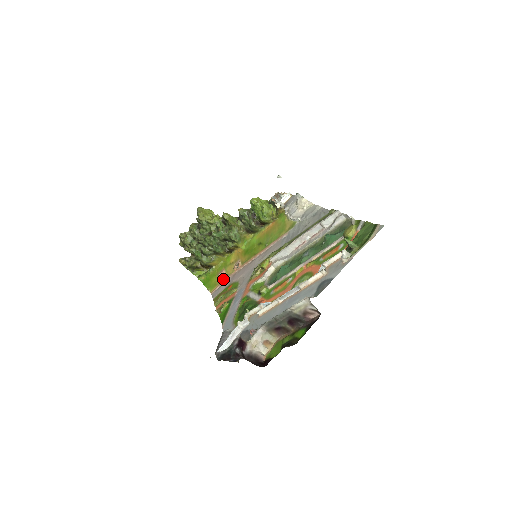
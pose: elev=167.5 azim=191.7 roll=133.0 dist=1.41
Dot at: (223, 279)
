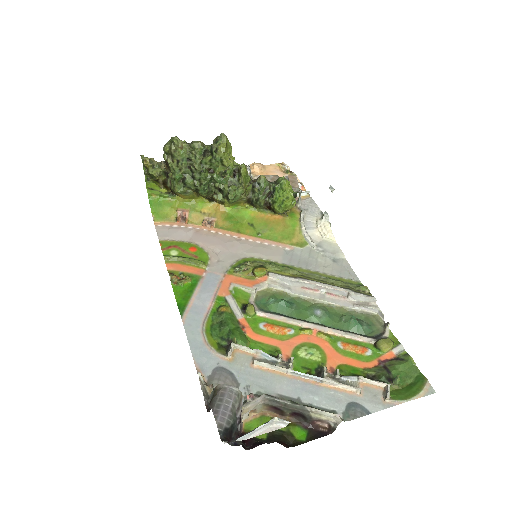
Dot at: (180, 221)
